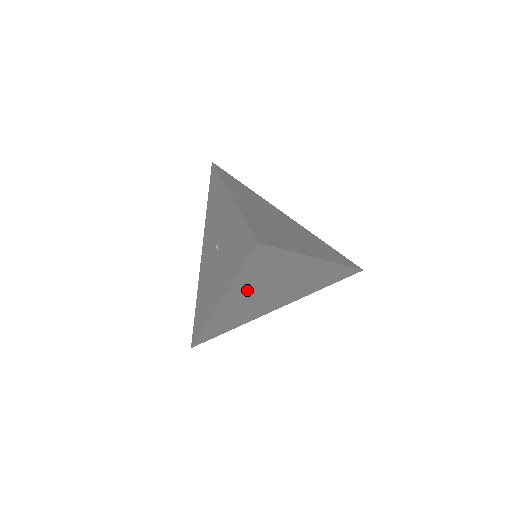
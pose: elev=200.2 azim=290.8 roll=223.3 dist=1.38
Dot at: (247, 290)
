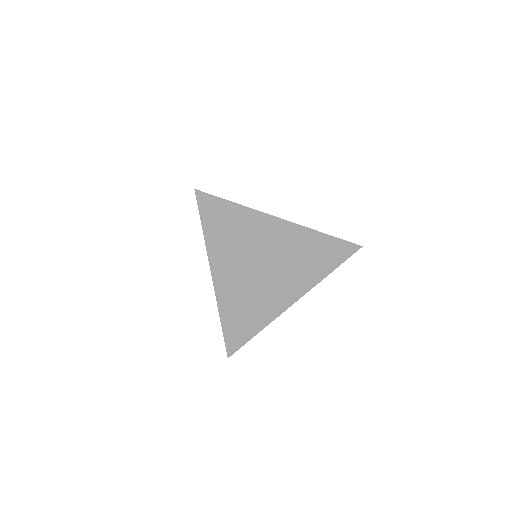
Dot at: (230, 260)
